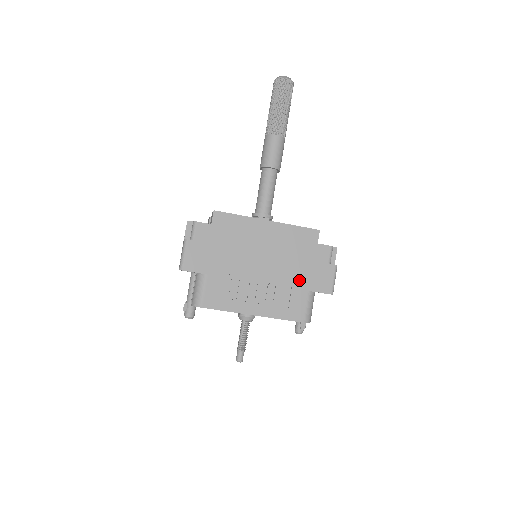
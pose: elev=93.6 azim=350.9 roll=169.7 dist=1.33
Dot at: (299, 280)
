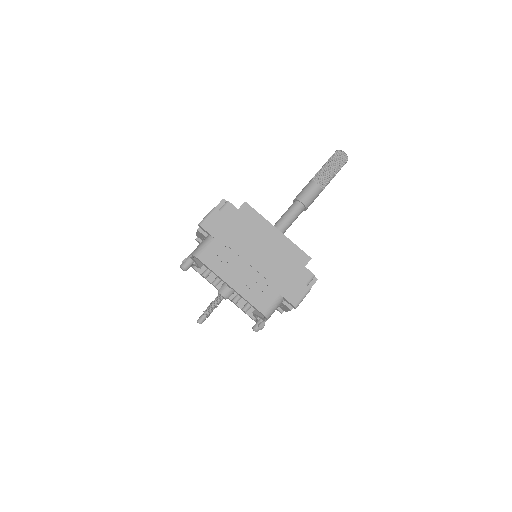
Dot at: (277, 282)
